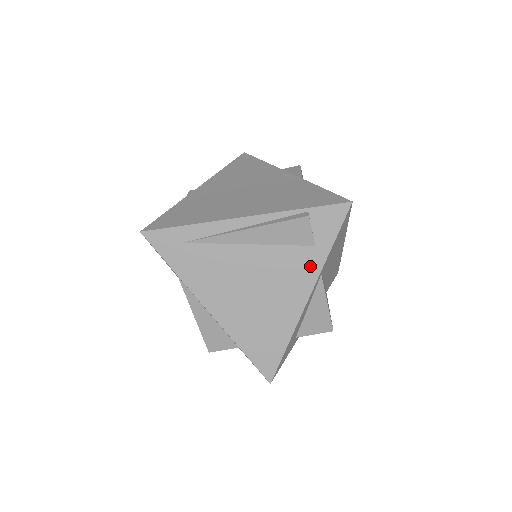
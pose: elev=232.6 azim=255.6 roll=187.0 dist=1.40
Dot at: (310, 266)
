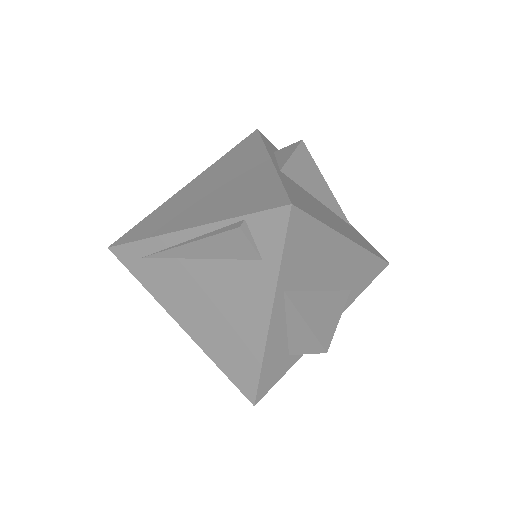
Dot at: (262, 283)
